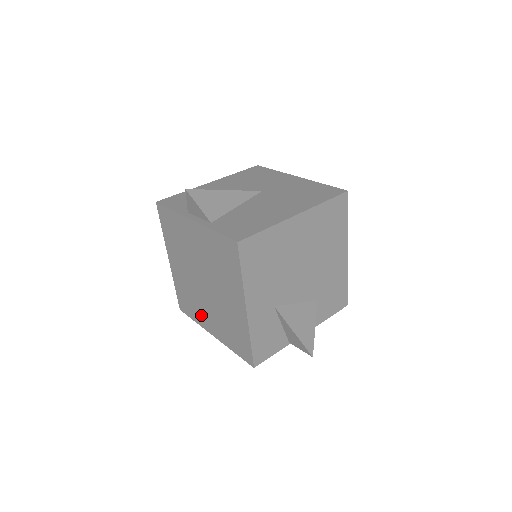
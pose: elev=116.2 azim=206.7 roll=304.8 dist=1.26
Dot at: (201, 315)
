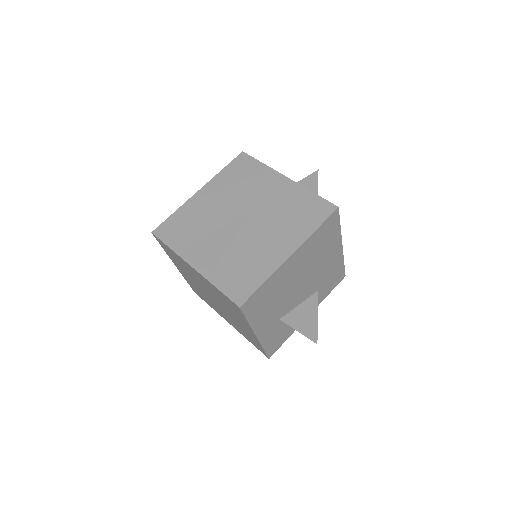
Dot at: (215, 309)
